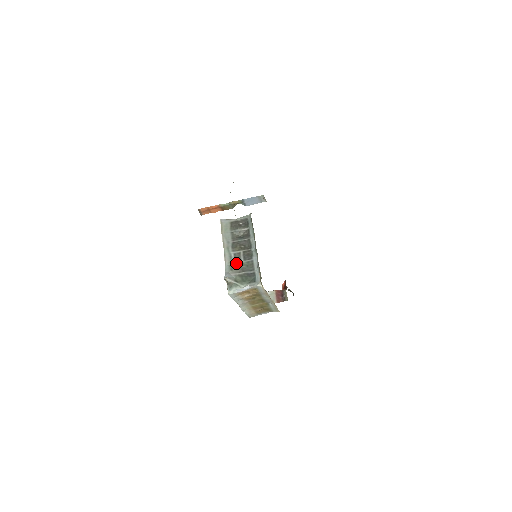
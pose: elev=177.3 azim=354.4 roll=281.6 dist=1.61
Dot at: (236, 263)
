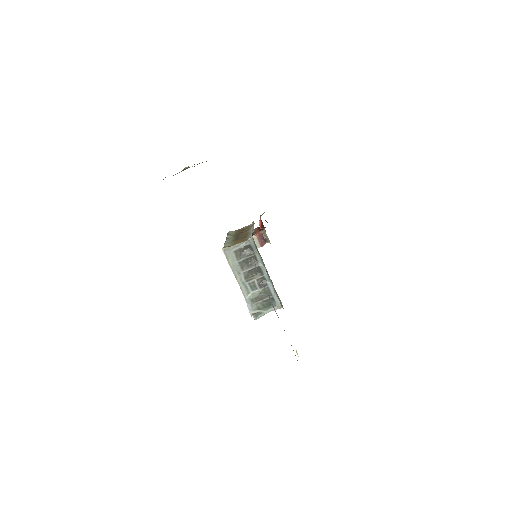
Dot at: (254, 293)
